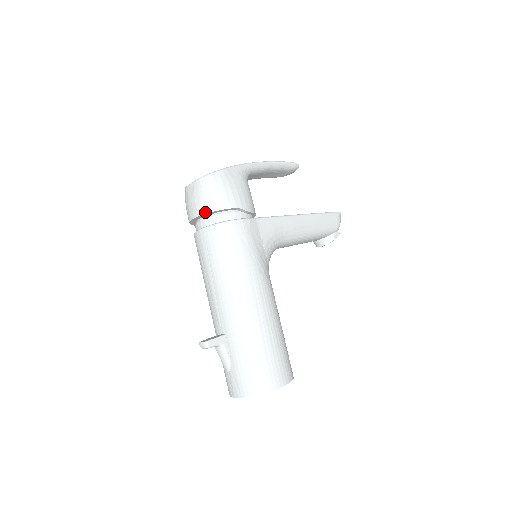
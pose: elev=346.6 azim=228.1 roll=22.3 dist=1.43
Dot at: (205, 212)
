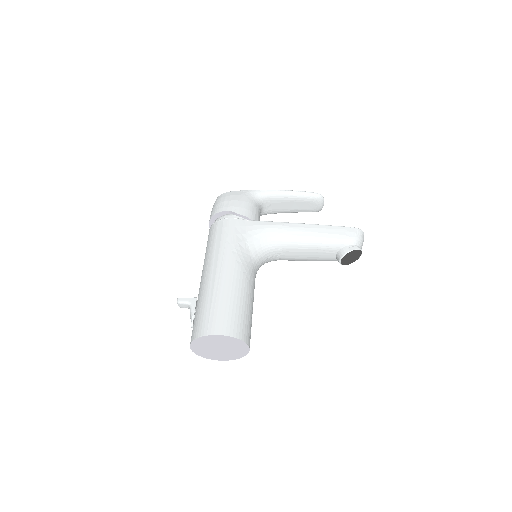
Dot at: (210, 218)
